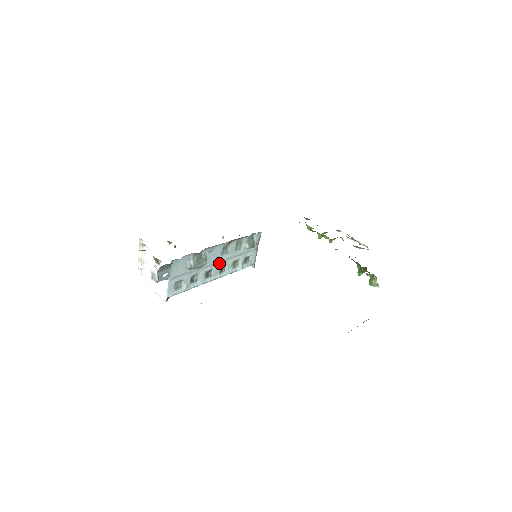
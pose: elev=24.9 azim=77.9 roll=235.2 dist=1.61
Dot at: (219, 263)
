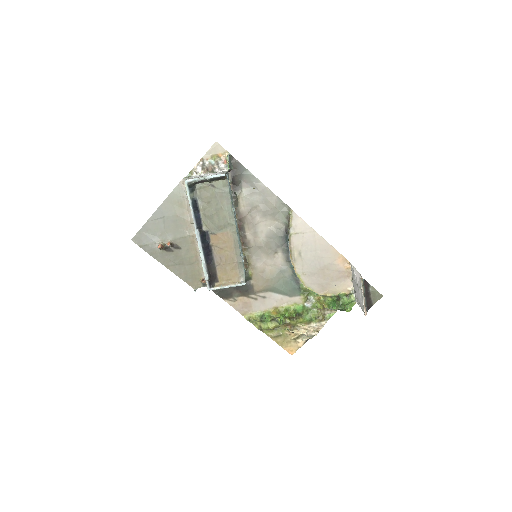
Dot at: occluded
